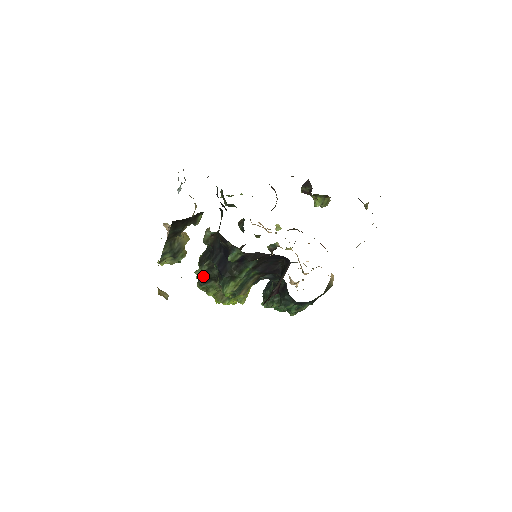
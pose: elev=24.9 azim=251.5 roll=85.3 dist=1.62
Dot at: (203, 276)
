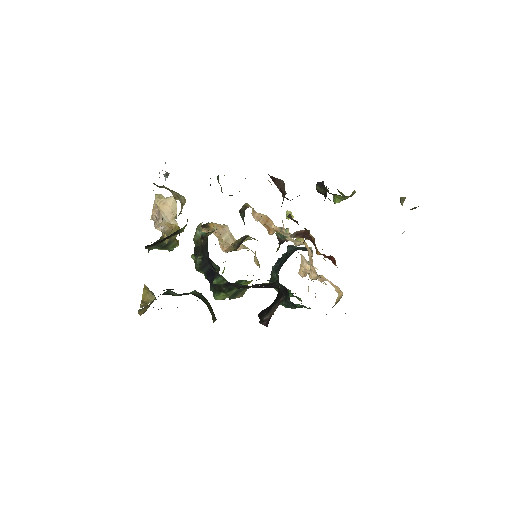
Dot at: occluded
